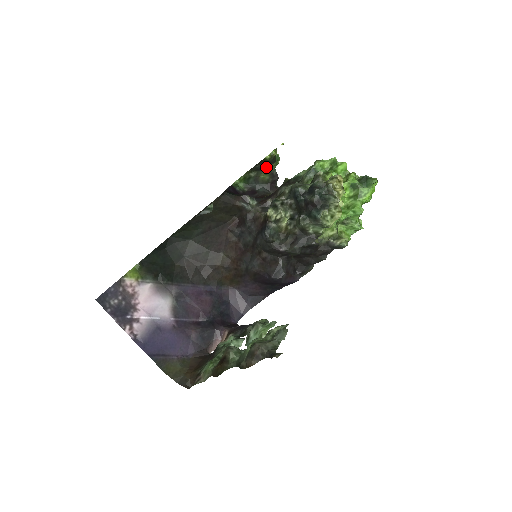
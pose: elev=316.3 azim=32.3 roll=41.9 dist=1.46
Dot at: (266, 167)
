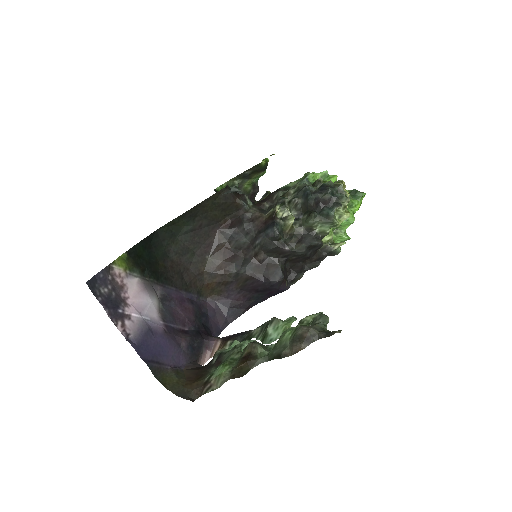
Dot at: (254, 175)
